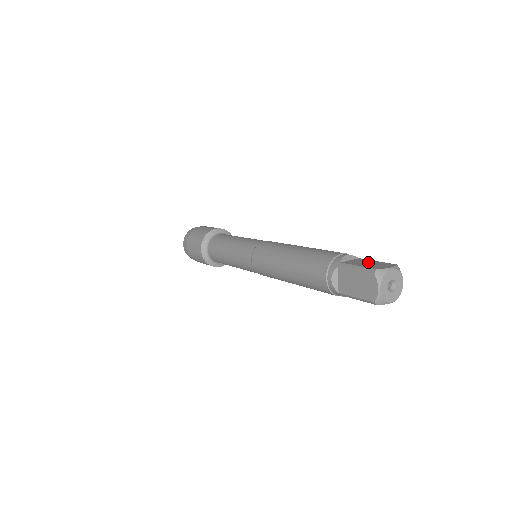
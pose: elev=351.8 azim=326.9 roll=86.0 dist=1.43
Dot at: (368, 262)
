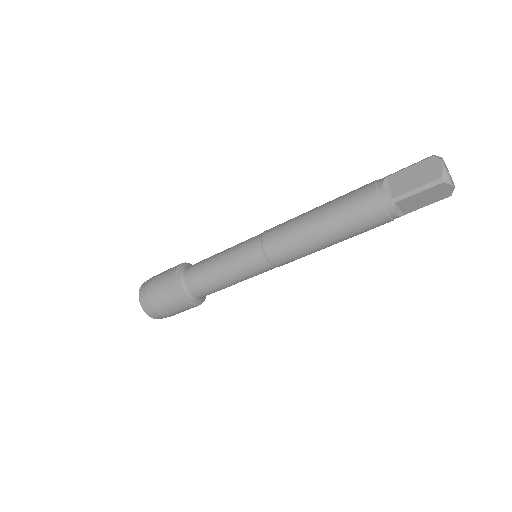
Dot at: occluded
